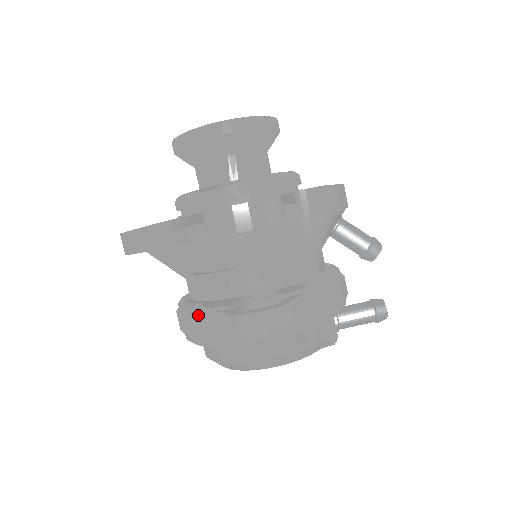
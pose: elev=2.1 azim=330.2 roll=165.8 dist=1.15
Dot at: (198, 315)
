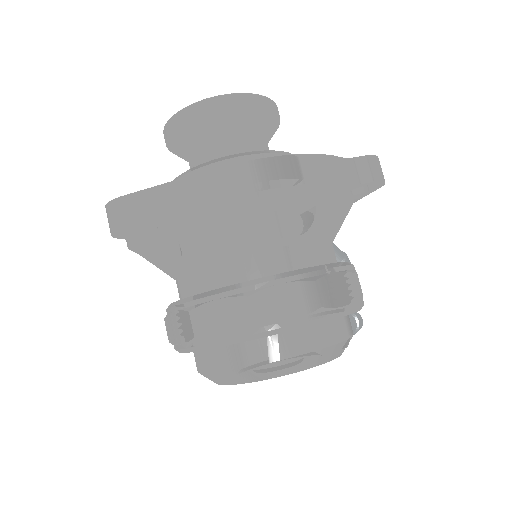
Dot at: (262, 291)
